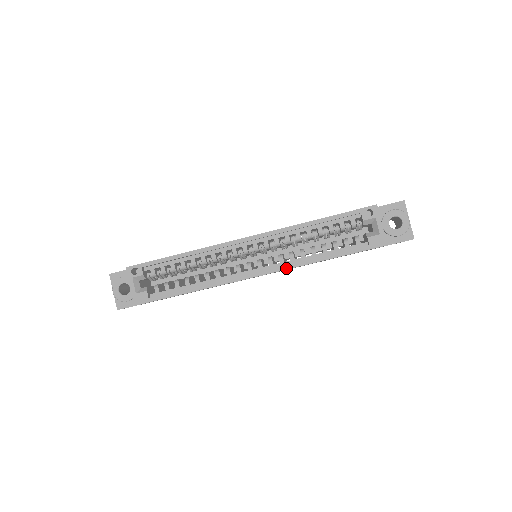
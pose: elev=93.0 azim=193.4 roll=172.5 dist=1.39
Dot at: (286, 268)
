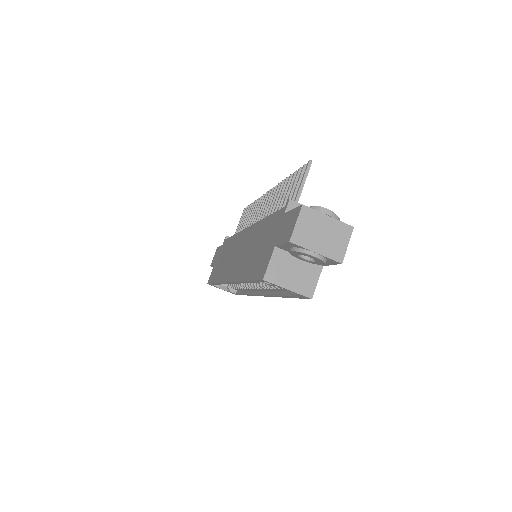
Dot at: (271, 296)
